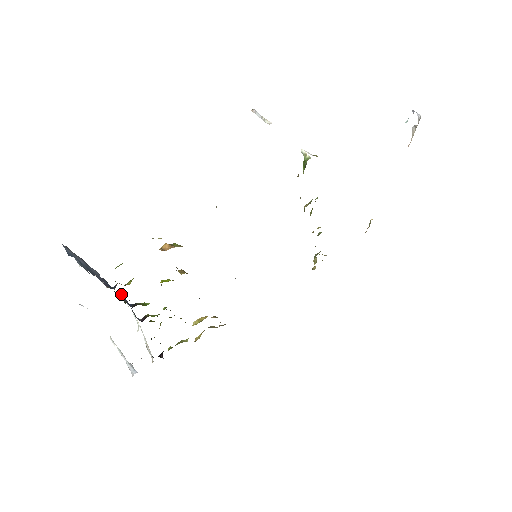
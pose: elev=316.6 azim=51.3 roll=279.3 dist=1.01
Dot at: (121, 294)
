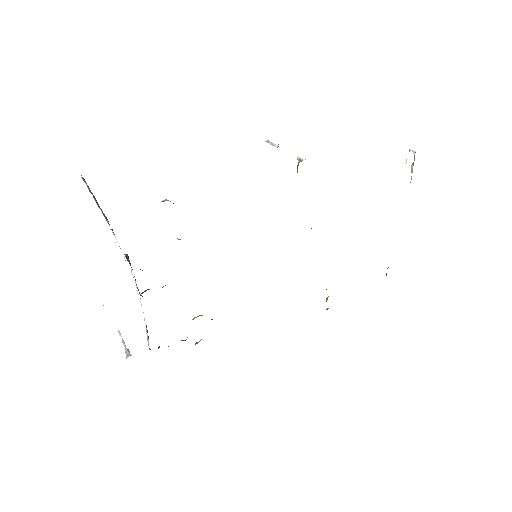
Dot at: (126, 255)
